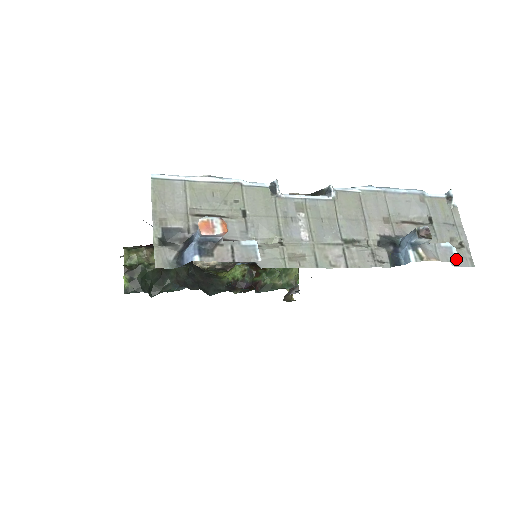
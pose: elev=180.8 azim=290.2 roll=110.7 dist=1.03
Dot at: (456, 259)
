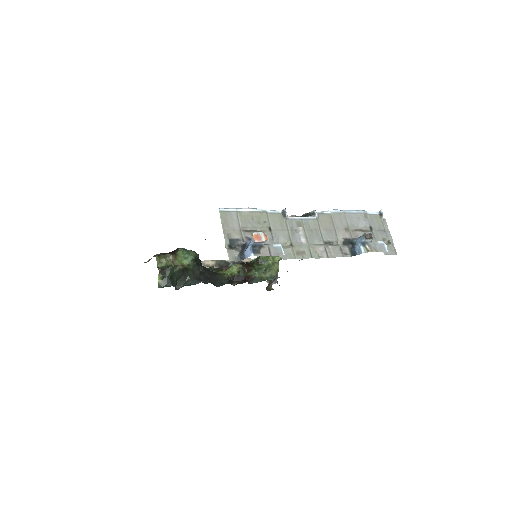
Dot at: (387, 250)
